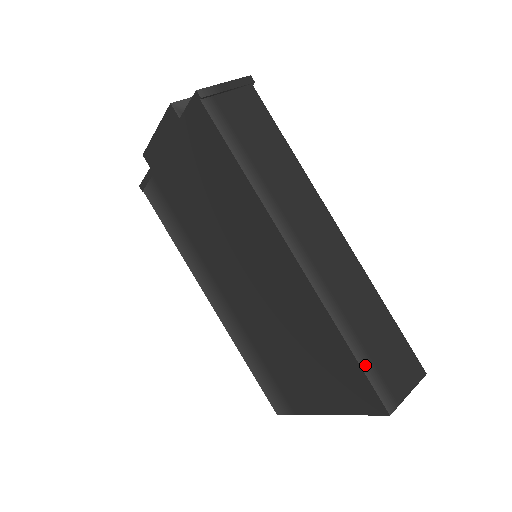
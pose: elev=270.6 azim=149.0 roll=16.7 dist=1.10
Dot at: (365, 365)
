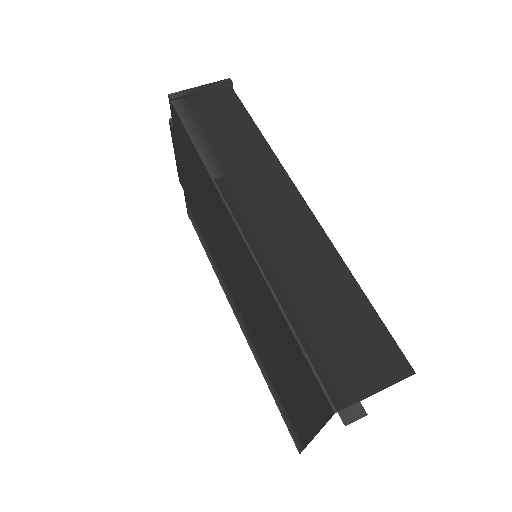
Dot at: (307, 345)
